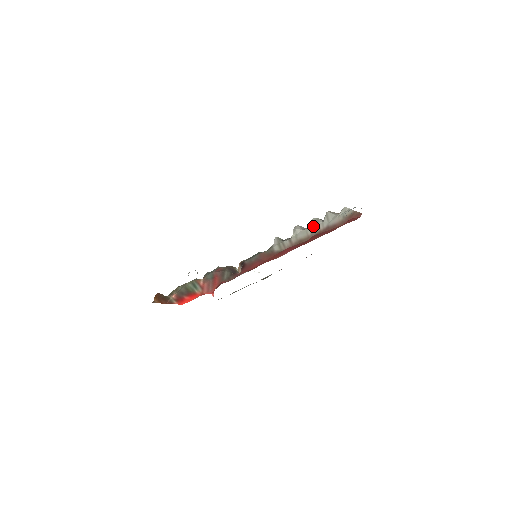
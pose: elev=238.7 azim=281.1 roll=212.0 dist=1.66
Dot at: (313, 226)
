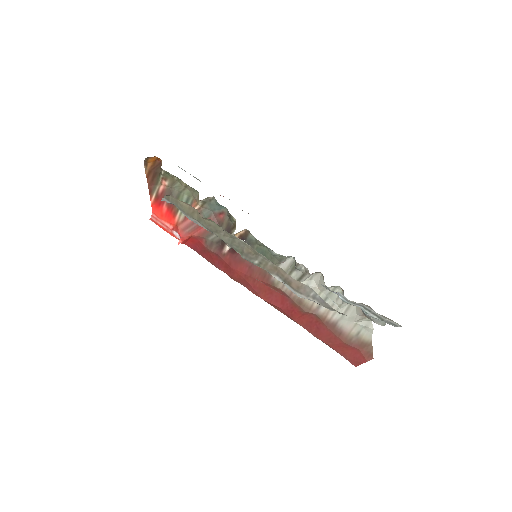
Dot at: (328, 299)
